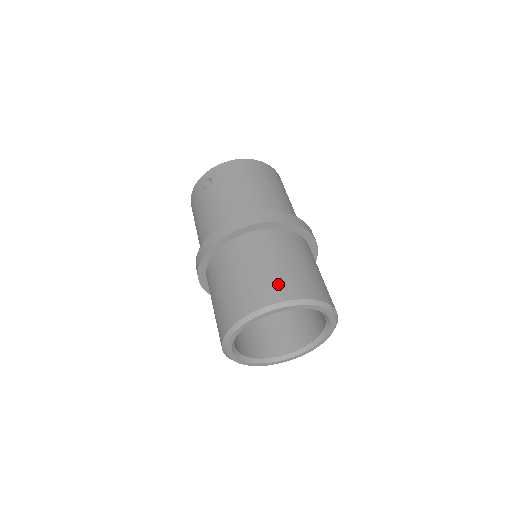
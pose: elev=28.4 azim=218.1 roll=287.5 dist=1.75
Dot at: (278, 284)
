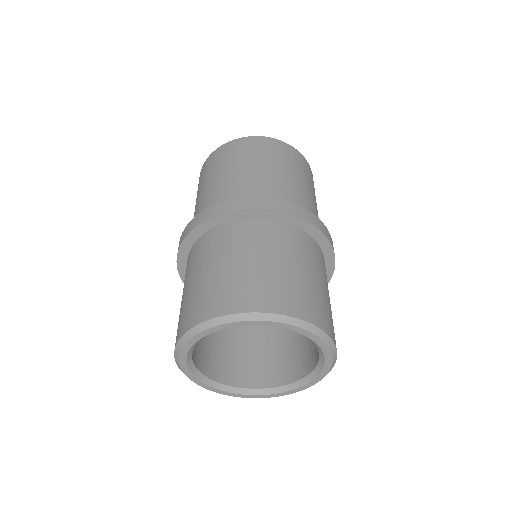
Dot at: (188, 310)
